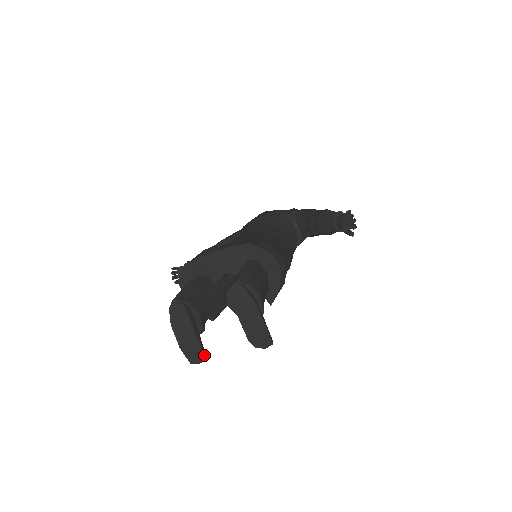
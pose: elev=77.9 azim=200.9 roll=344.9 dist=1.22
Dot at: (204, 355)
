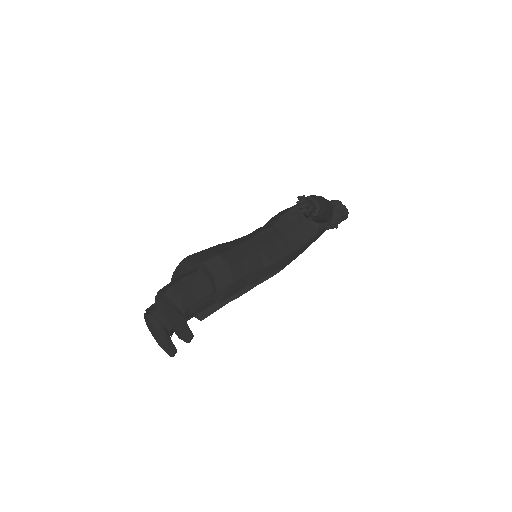
Dot at: (171, 350)
